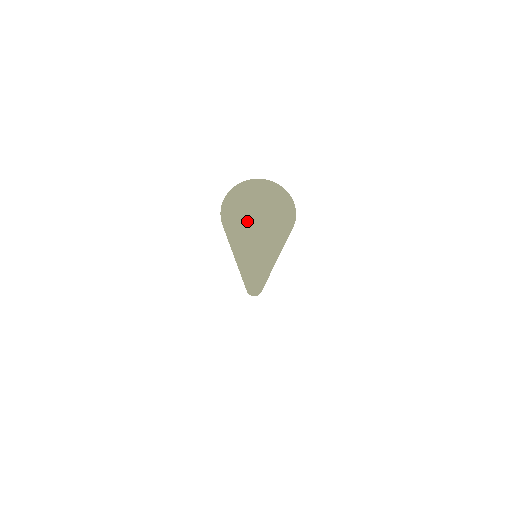
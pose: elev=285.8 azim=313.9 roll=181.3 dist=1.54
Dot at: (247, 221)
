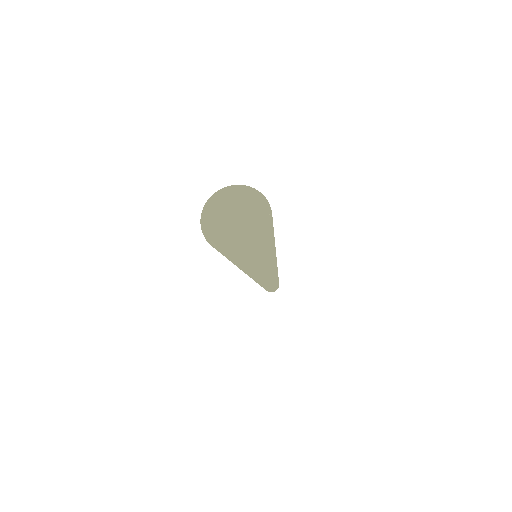
Dot at: (230, 233)
